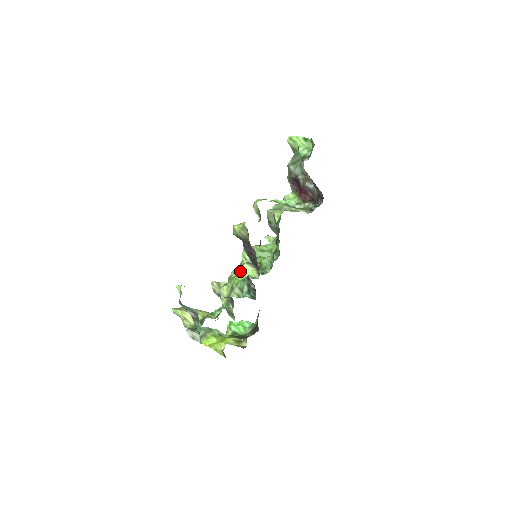
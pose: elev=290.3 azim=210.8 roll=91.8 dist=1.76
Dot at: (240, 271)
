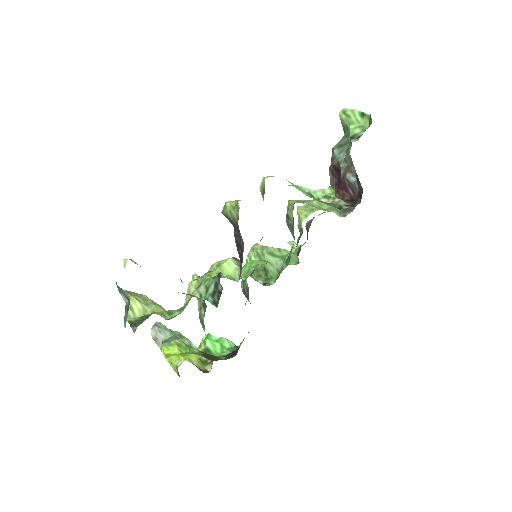
Dot at: (220, 266)
